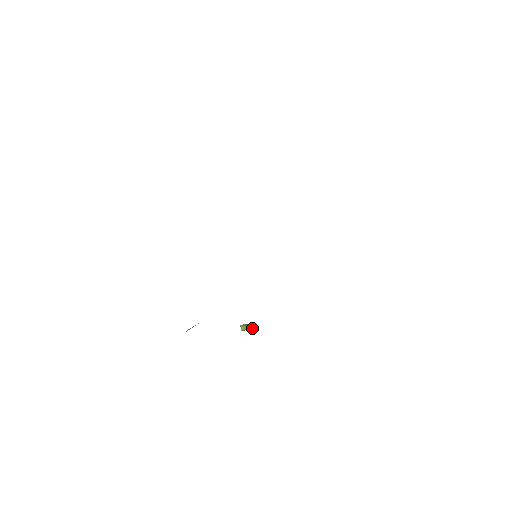
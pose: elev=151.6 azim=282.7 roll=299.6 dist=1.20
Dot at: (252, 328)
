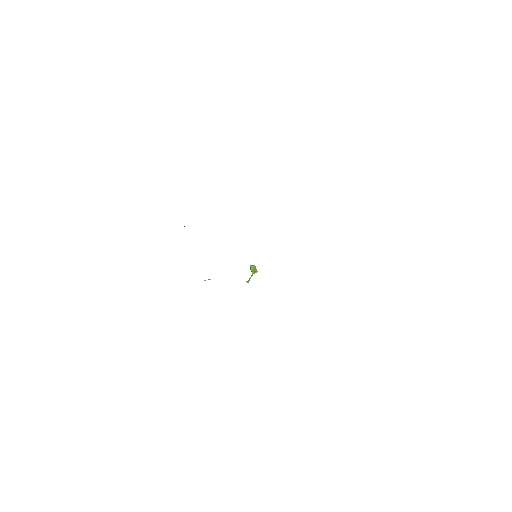
Dot at: (256, 271)
